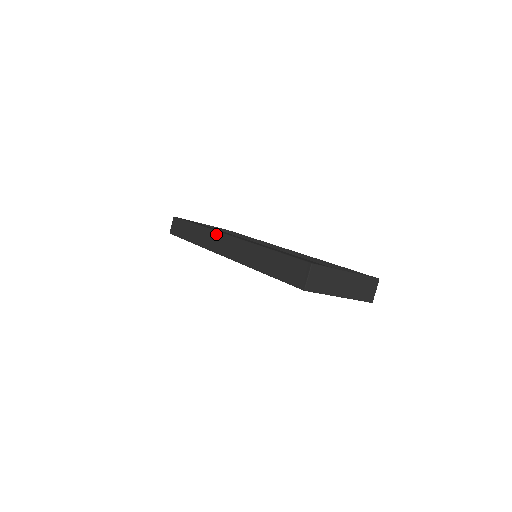
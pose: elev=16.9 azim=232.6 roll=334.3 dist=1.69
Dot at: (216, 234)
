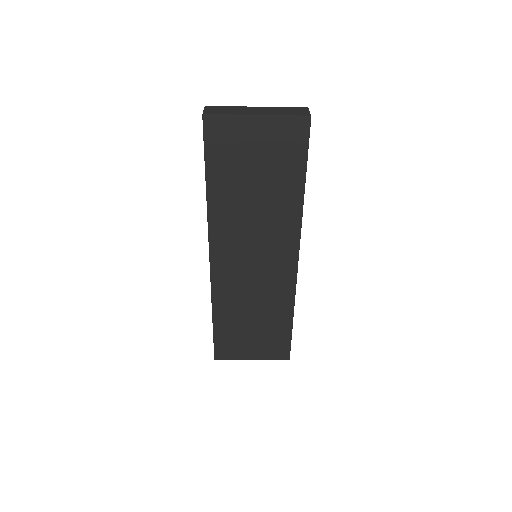
Dot at: occluded
